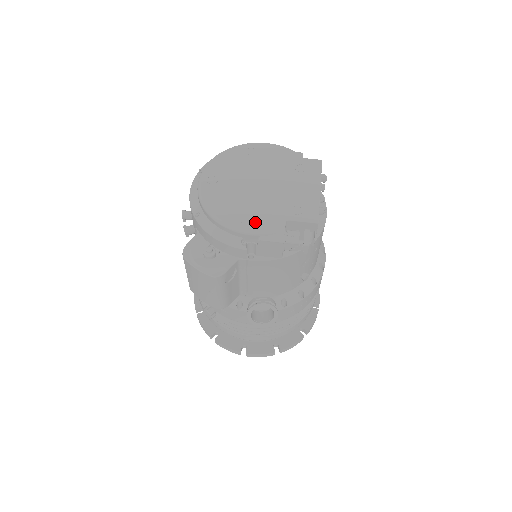
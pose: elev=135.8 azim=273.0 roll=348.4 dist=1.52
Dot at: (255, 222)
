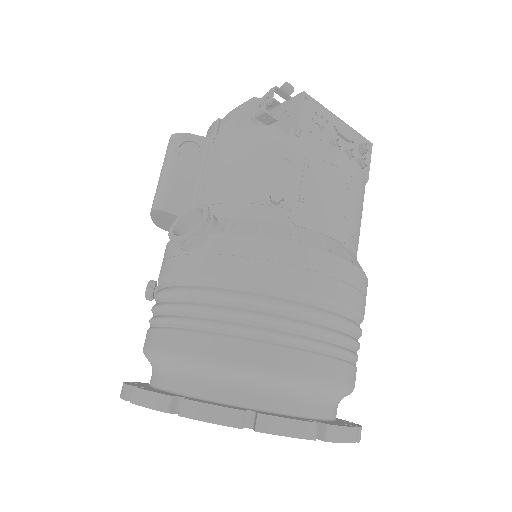
Dot at: occluded
